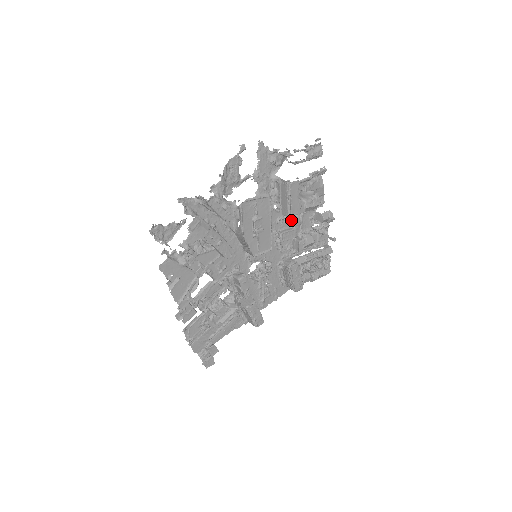
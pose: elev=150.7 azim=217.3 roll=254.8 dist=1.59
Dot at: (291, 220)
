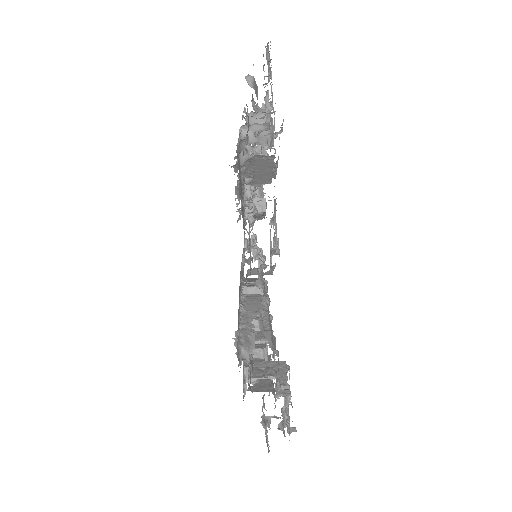
Dot at: occluded
